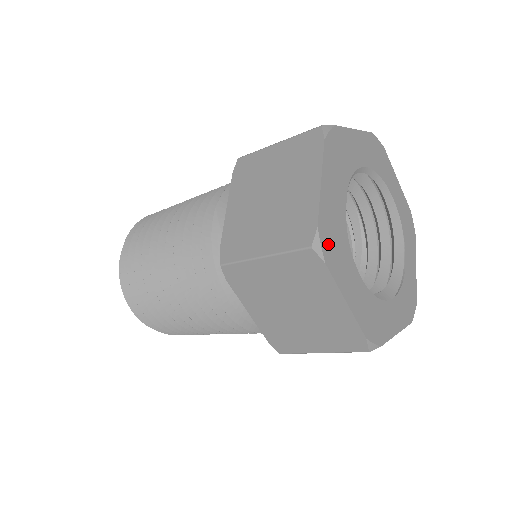
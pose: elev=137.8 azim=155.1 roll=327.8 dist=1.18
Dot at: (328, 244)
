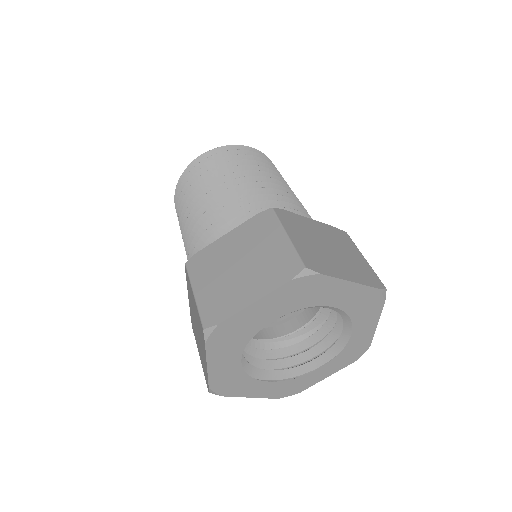
Dot at: (221, 335)
